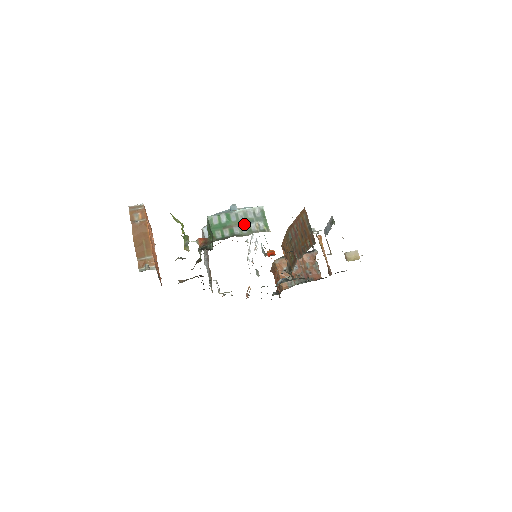
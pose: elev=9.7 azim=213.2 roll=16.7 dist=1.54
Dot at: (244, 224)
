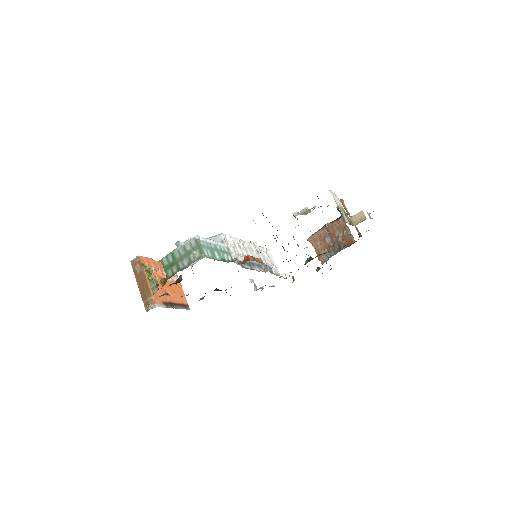
Dot at: (185, 257)
